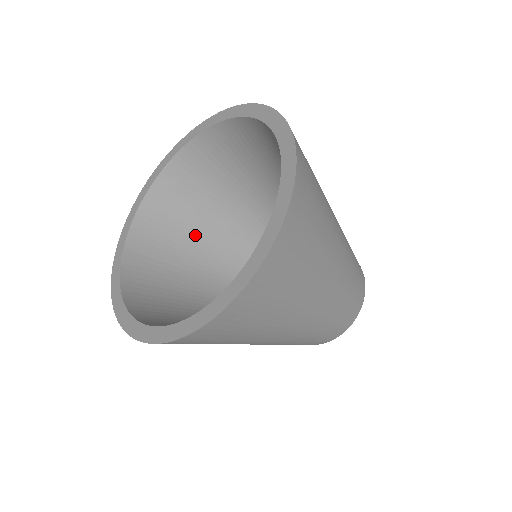
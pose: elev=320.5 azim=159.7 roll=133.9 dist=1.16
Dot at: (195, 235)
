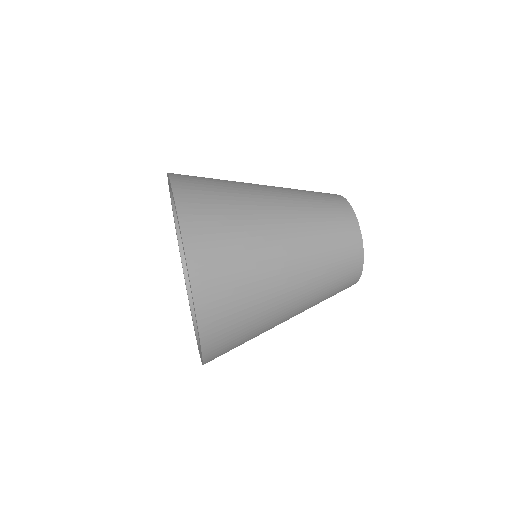
Dot at: occluded
